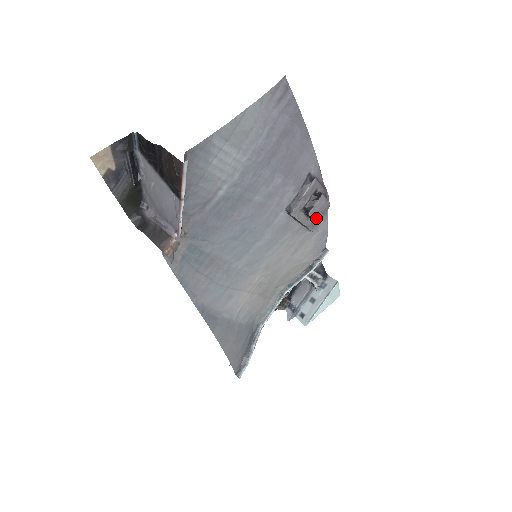
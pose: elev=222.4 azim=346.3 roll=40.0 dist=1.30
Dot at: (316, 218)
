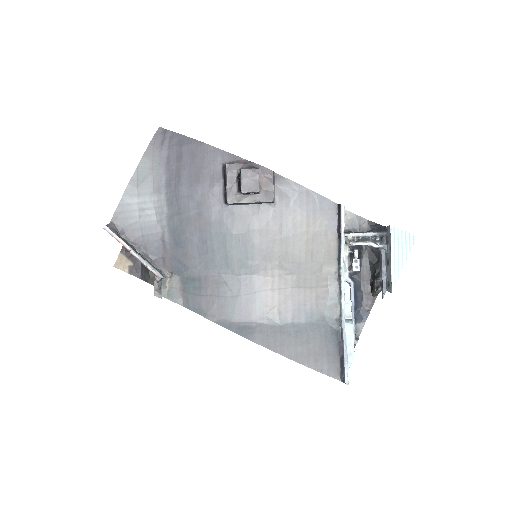
Dot at: (256, 189)
